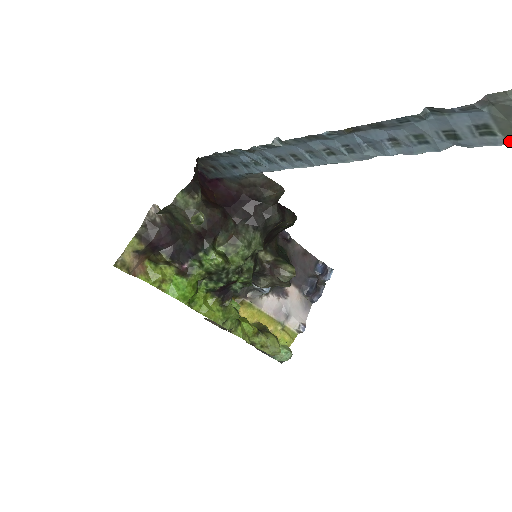
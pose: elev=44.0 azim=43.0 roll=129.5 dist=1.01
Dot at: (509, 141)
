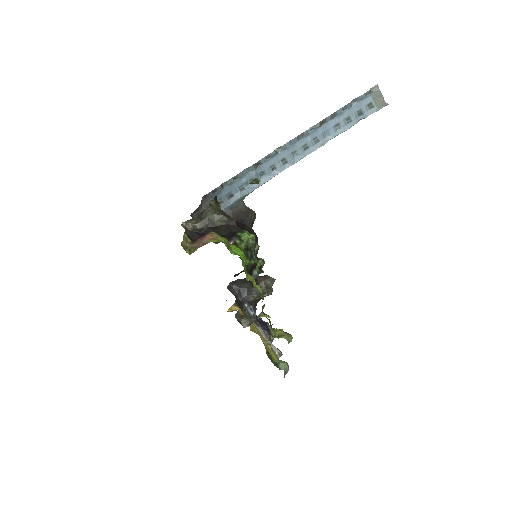
Dot at: (378, 108)
